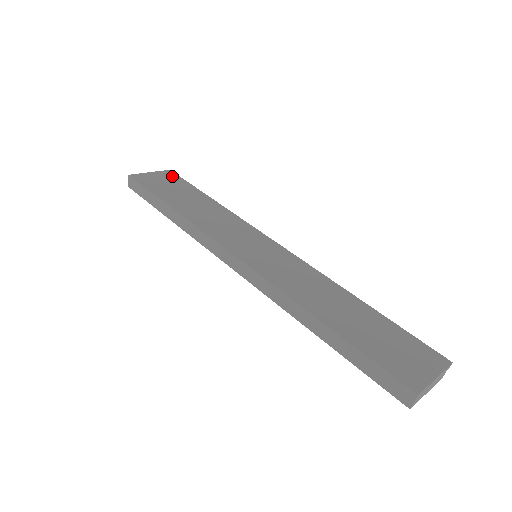
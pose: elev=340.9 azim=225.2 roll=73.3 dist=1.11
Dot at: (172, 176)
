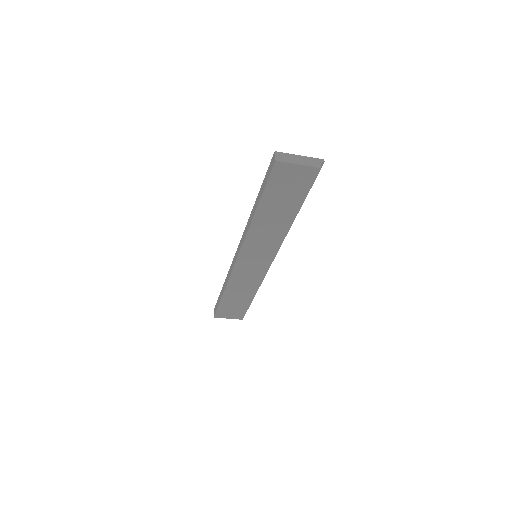
Dot at: occluded
